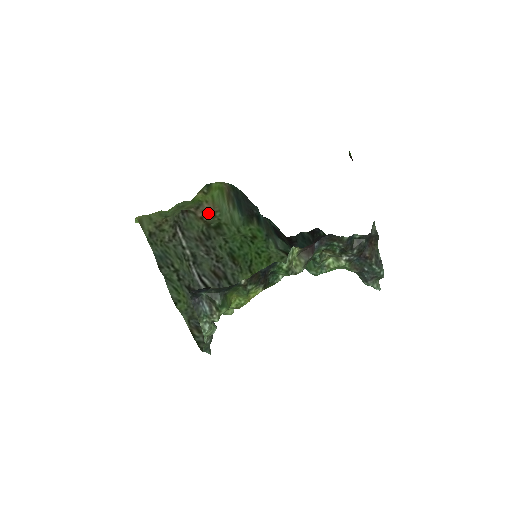
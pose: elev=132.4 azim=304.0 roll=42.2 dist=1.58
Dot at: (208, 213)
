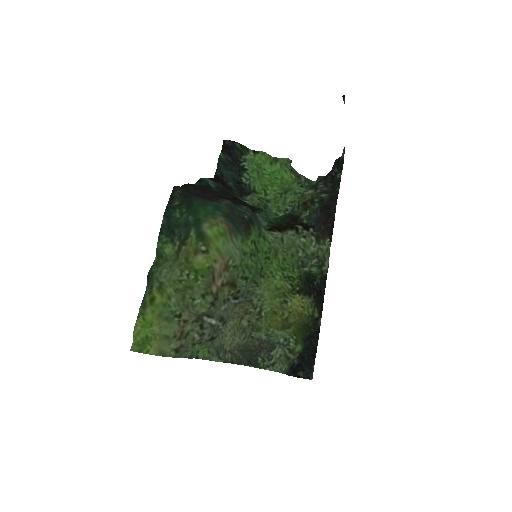
Dot at: (223, 272)
